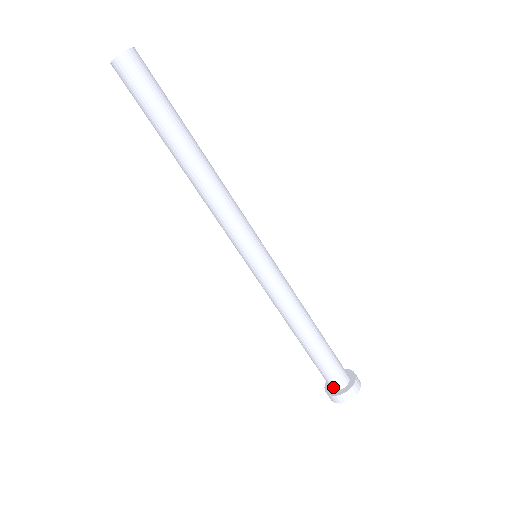
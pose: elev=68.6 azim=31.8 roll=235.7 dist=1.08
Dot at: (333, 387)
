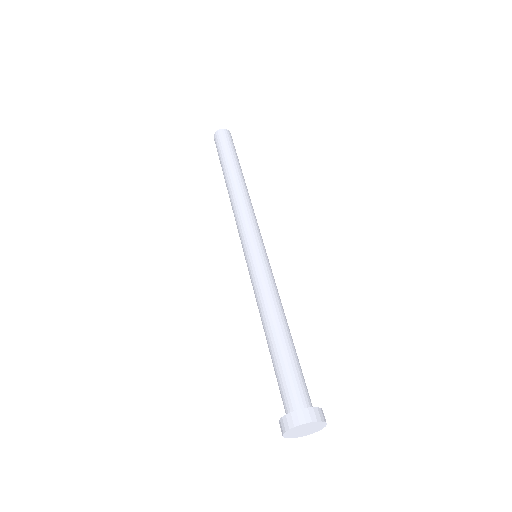
Dot at: (297, 406)
